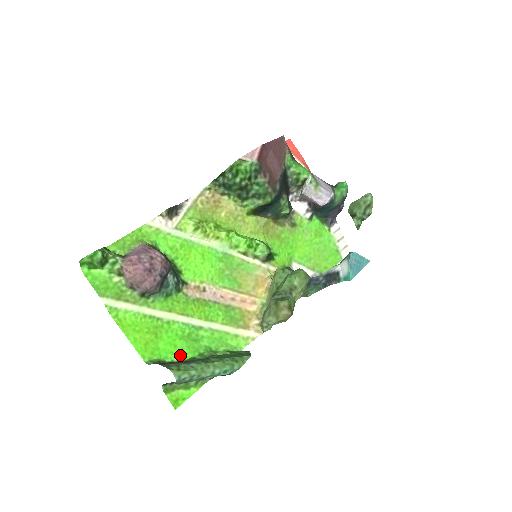
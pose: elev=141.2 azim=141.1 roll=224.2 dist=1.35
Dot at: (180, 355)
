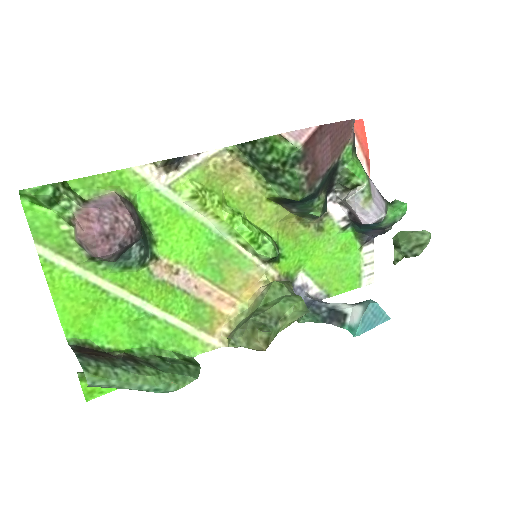
Dot at: (115, 342)
